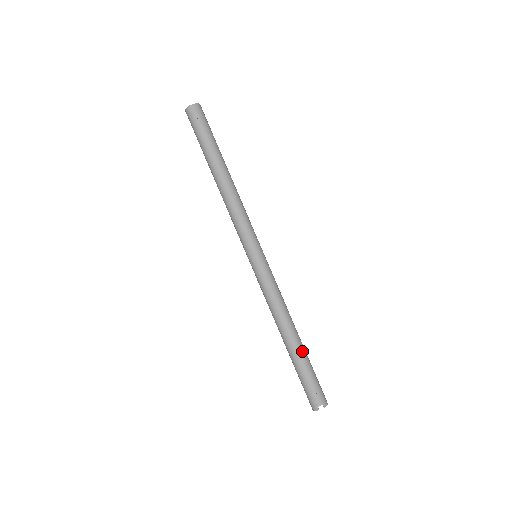
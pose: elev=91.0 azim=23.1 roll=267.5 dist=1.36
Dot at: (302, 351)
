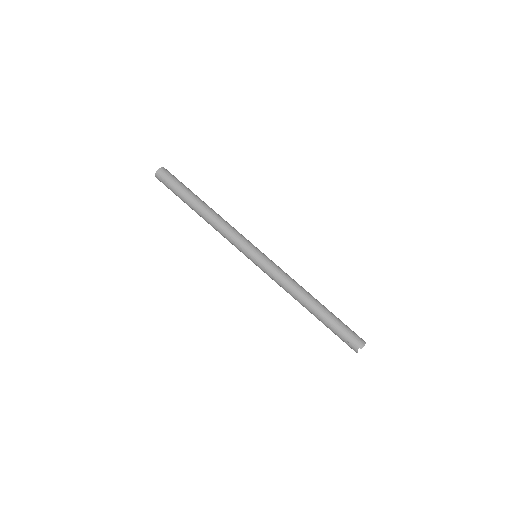
Dot at: (323, 313)
